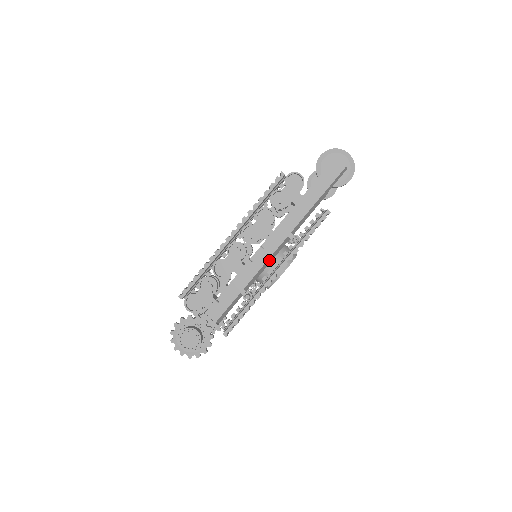
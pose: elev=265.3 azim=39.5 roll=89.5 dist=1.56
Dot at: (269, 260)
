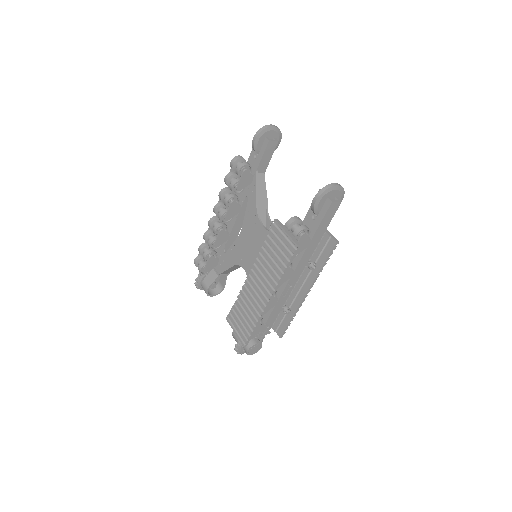
Dot at: occluded
